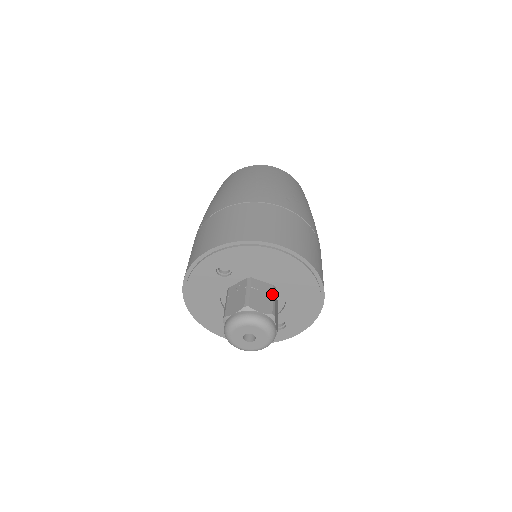
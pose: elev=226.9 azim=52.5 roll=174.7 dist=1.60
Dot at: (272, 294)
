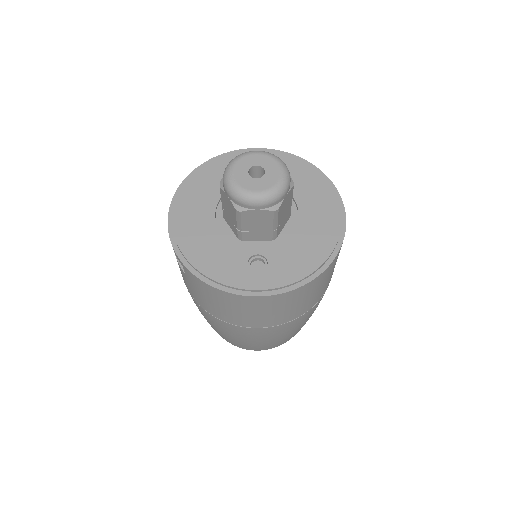
Dot at: occluded
